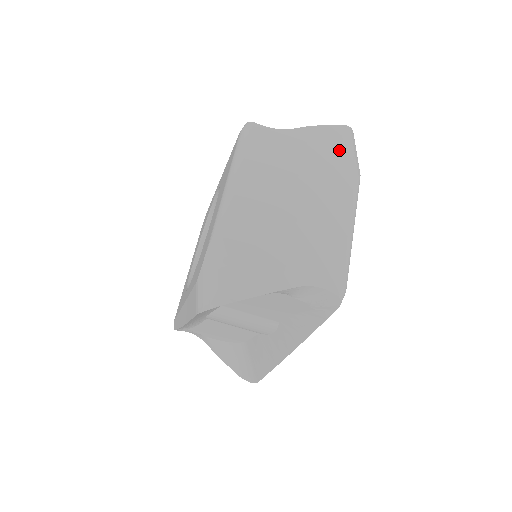
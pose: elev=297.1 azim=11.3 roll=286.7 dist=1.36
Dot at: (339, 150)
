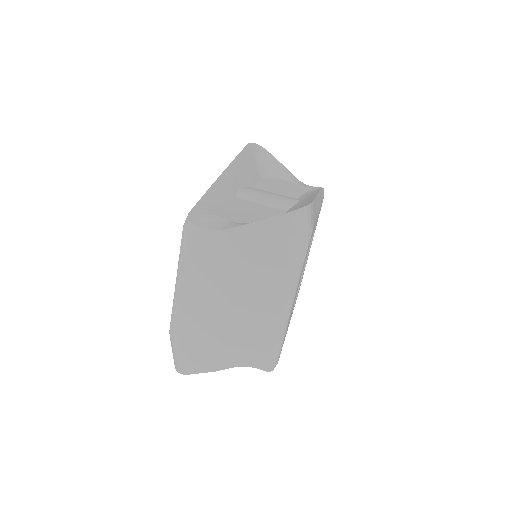
Dot at: (274, 248)
